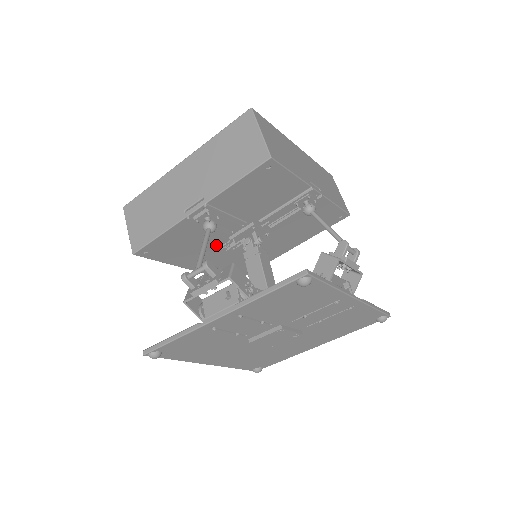
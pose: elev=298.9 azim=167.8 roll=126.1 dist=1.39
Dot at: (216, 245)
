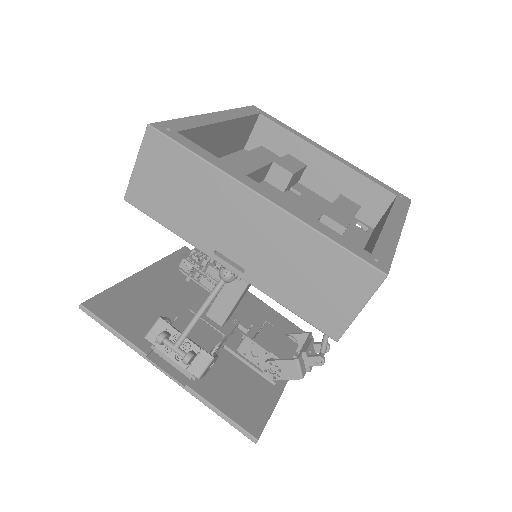
Dot at: occluded
